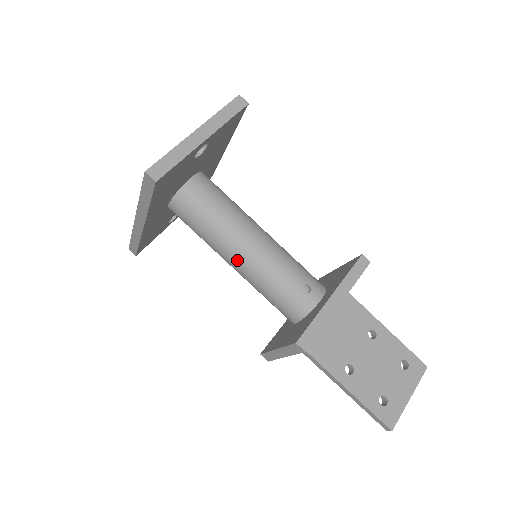
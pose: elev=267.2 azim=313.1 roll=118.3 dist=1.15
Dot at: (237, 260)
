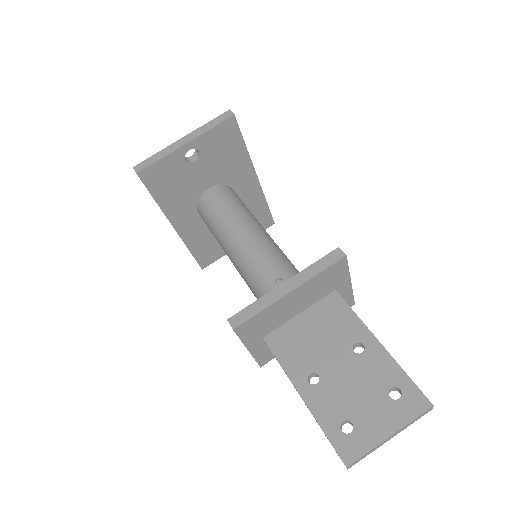
Dot at: (230, 255)
